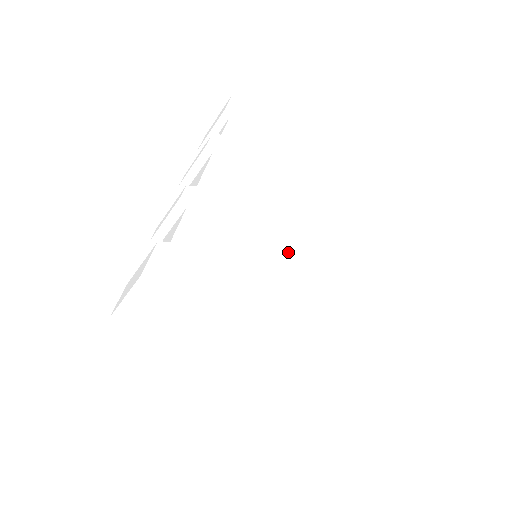
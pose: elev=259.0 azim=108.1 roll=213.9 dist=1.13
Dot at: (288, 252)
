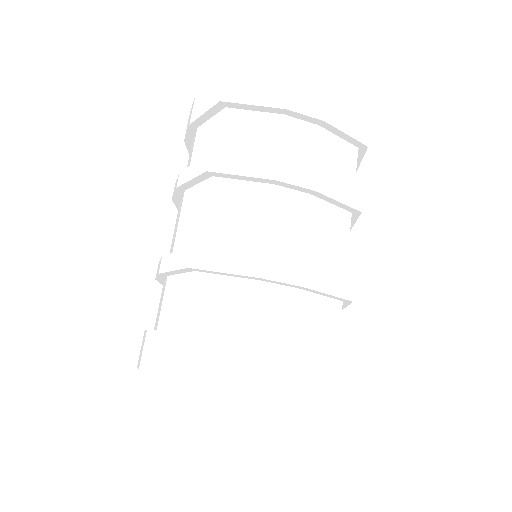
Dot at: (290, 326)
